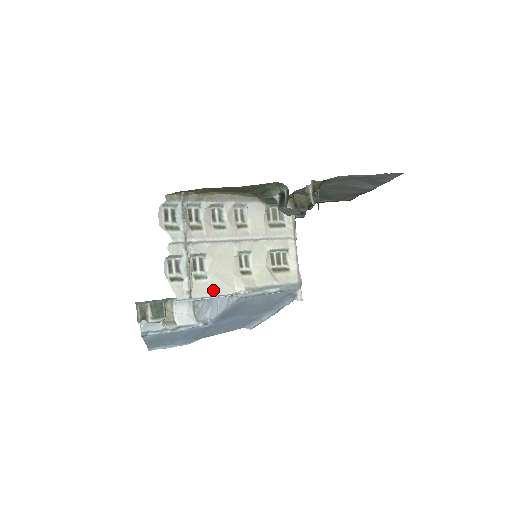
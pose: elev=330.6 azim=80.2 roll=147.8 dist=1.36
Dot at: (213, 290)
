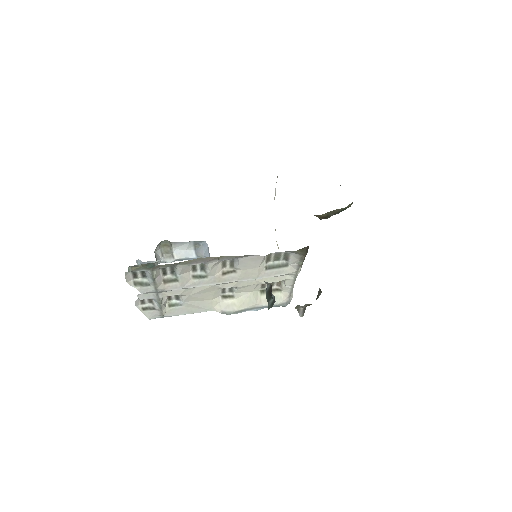
Dot at: (188, 311)
